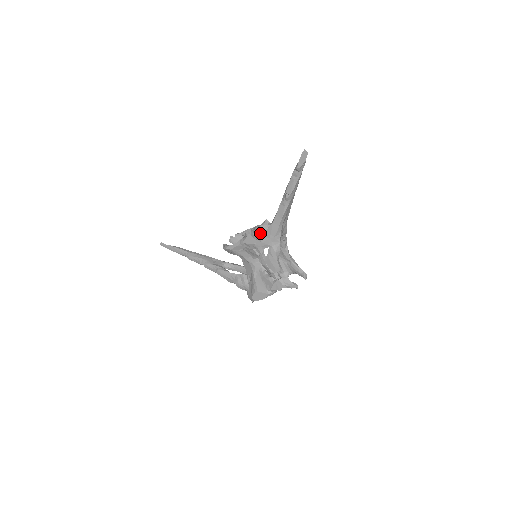
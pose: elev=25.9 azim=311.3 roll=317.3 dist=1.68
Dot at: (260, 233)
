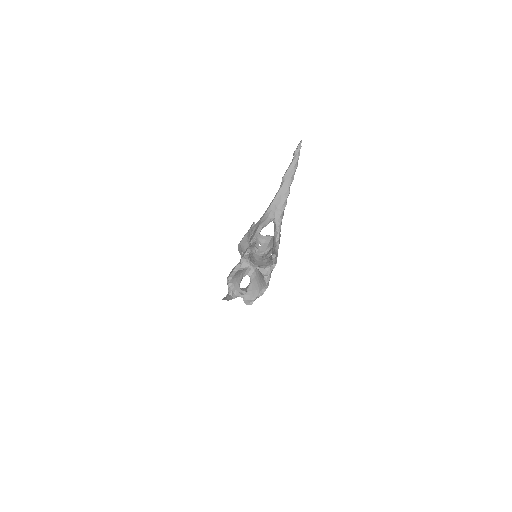
Dot at: (269, 238)
